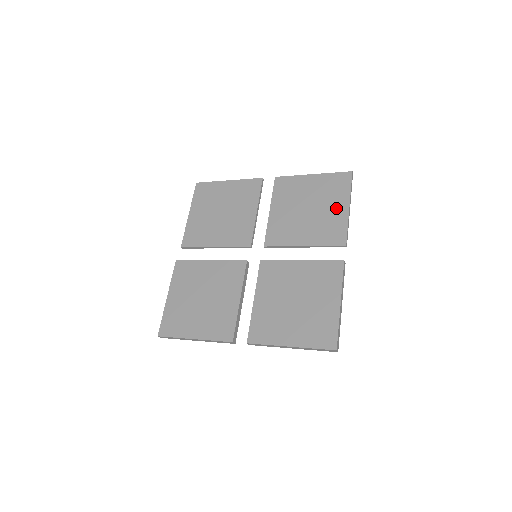
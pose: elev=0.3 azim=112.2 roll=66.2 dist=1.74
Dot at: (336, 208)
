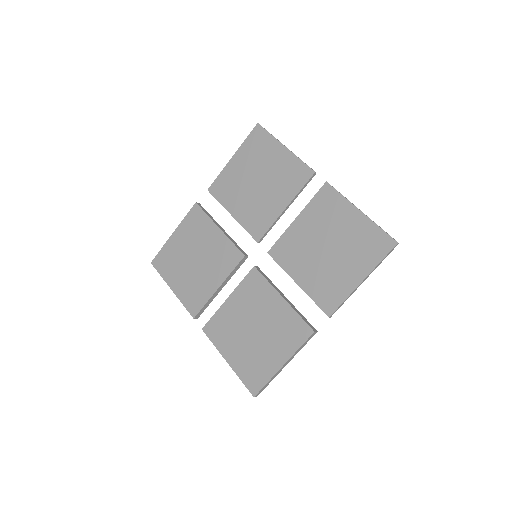
Dot at: (351, 271)
